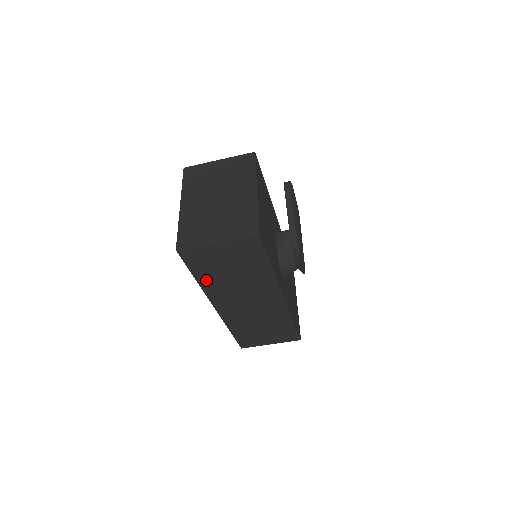
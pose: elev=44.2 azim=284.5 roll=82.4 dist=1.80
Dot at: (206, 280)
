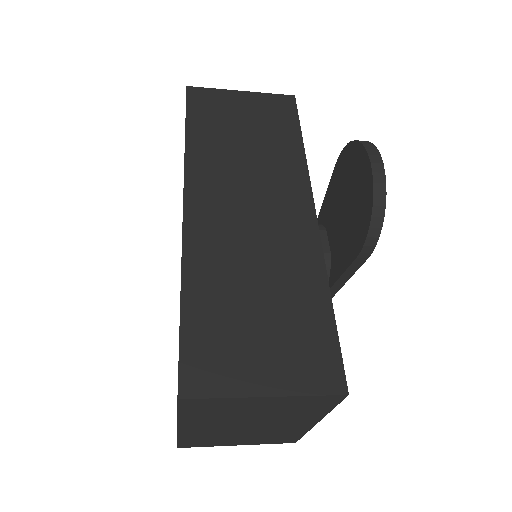
Dot at: occluded
